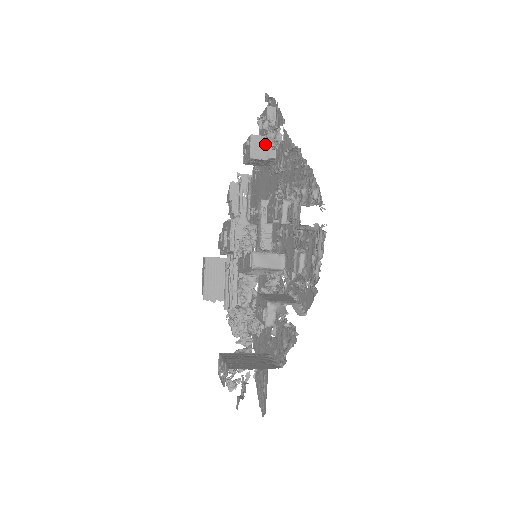
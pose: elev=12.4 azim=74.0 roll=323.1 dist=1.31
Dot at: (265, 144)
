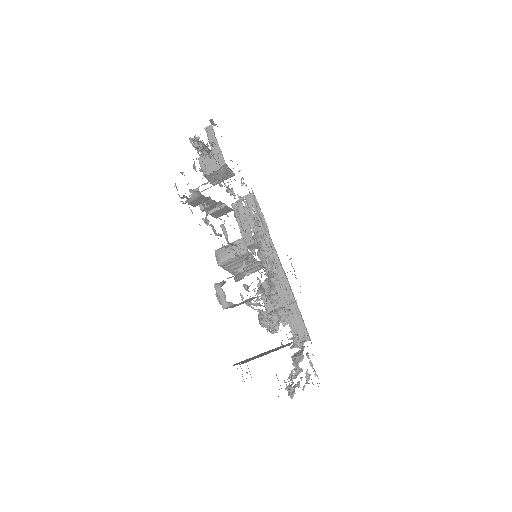
Dot at: (212, 158)
